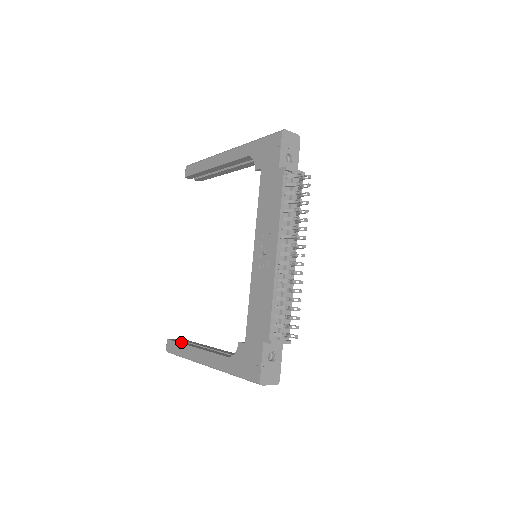
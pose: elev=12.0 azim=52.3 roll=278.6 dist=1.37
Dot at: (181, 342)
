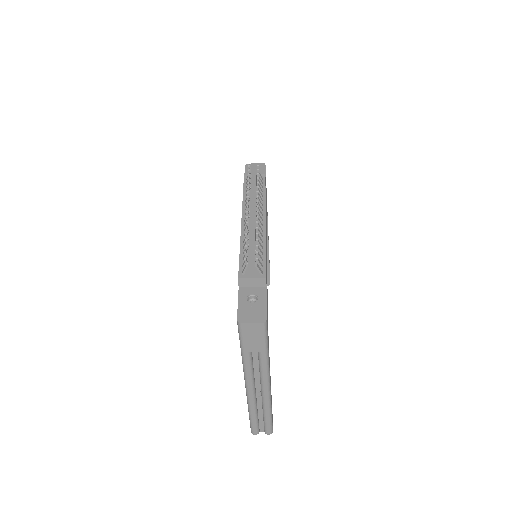
Dot at: occluded
